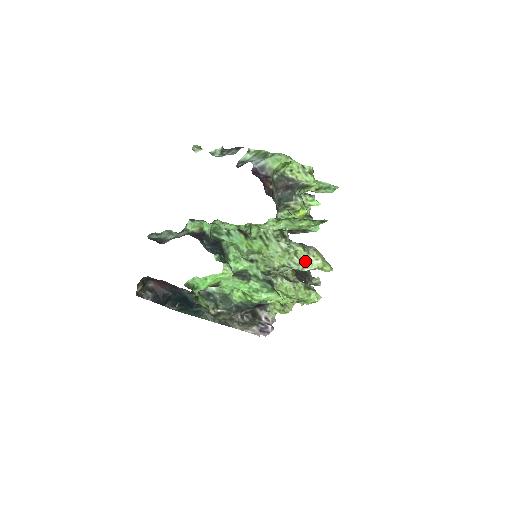
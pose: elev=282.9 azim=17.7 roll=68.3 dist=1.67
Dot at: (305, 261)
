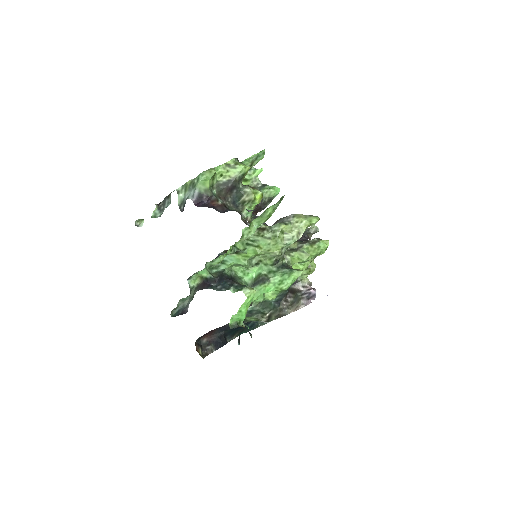
Dot at: (294, 231)
